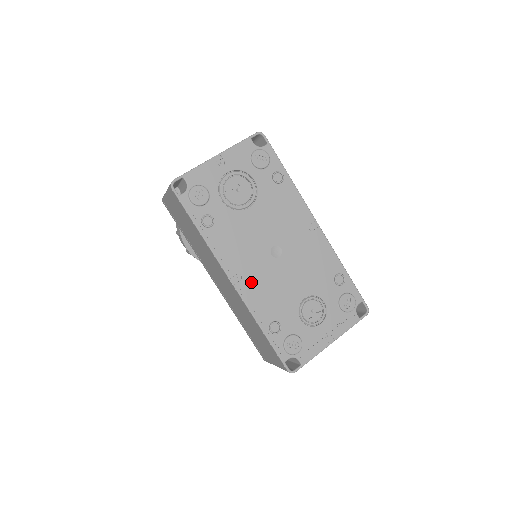
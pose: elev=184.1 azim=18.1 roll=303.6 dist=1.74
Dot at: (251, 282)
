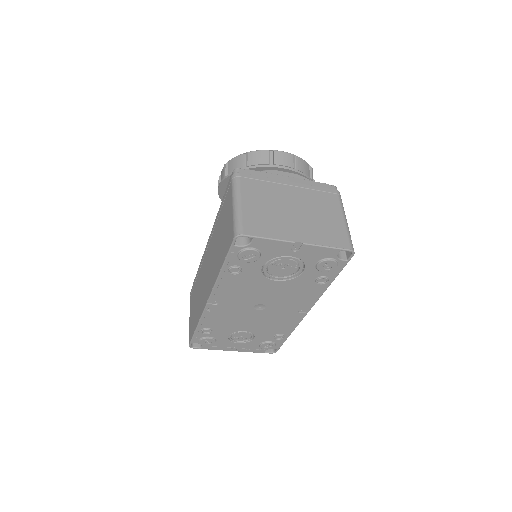
Dot at: (221, 309)
